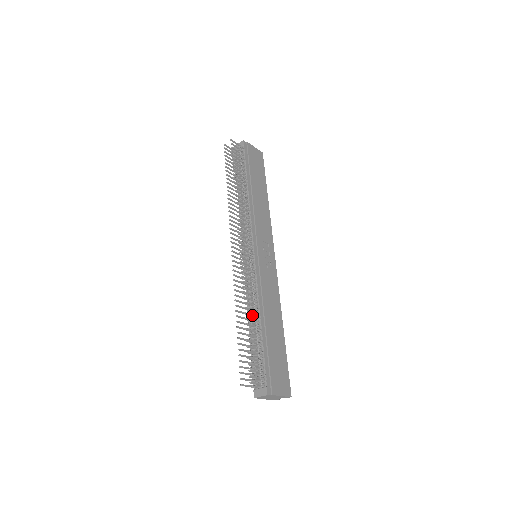
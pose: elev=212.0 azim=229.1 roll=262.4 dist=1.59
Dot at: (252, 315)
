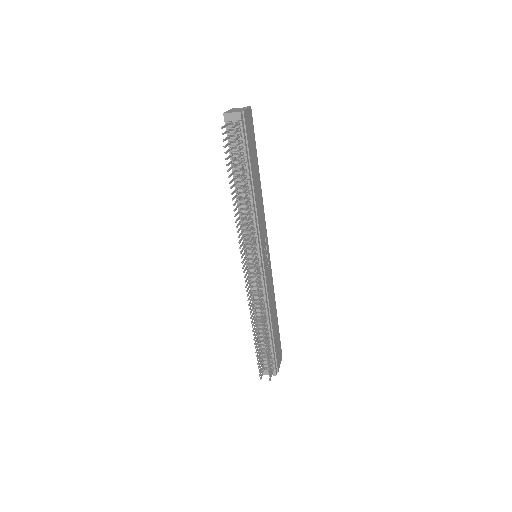
Dot at: (265, 326)
